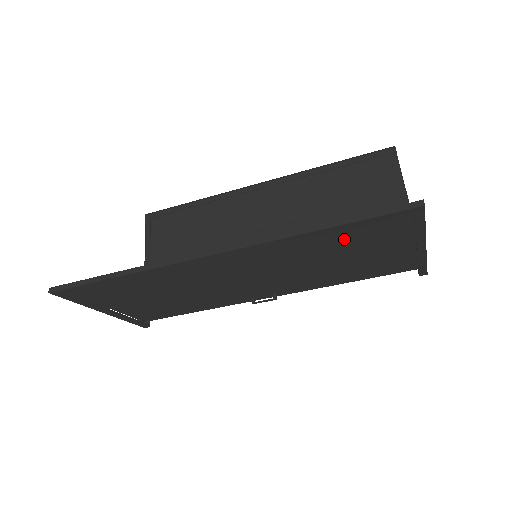
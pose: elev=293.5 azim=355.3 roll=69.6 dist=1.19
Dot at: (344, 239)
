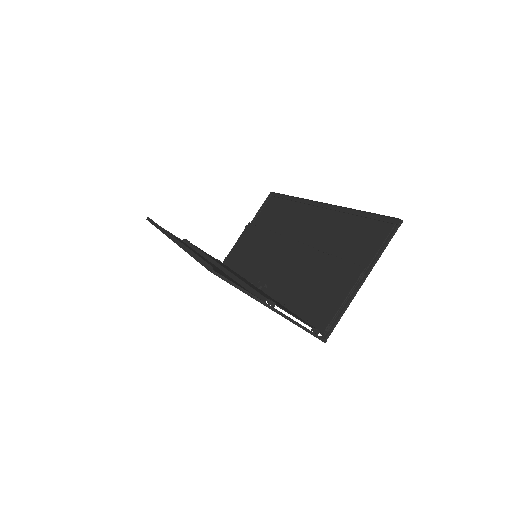
Dot at: (214, 269)
